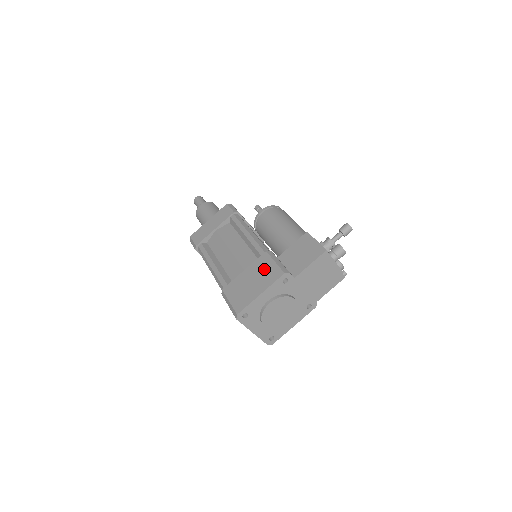
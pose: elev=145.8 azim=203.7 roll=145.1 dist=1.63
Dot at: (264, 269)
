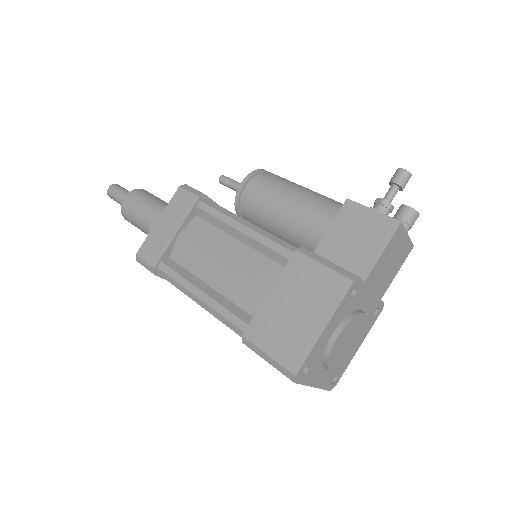
Dot at: (308, 282)
